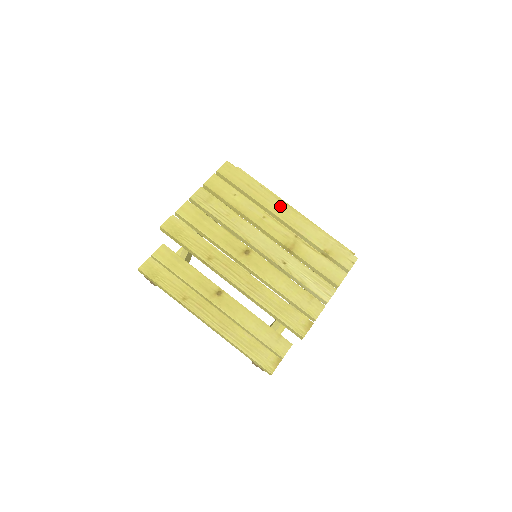
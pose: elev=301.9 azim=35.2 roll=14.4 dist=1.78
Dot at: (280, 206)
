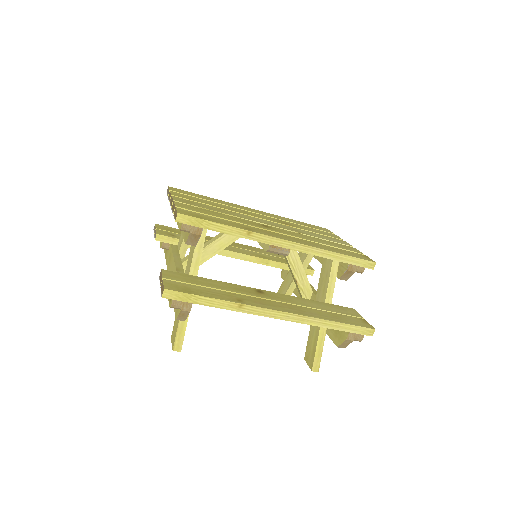
Dot at: (244, 207)
